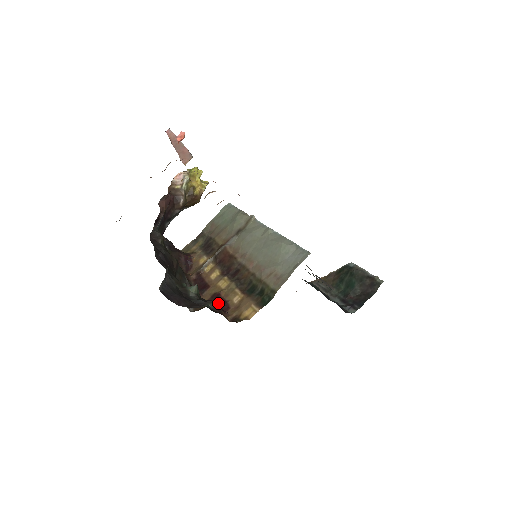
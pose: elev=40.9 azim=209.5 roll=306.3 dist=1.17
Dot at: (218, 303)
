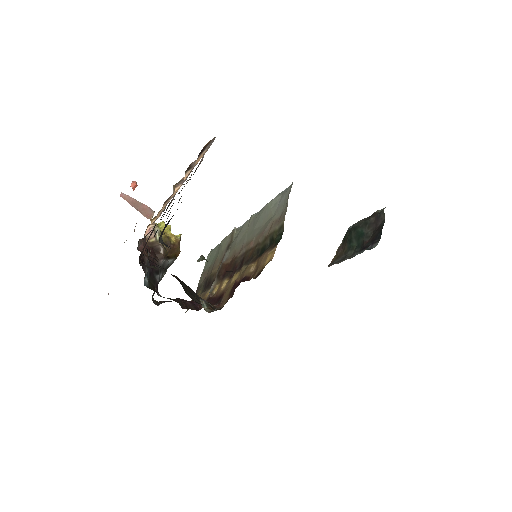
Dot at: (237, 286)
